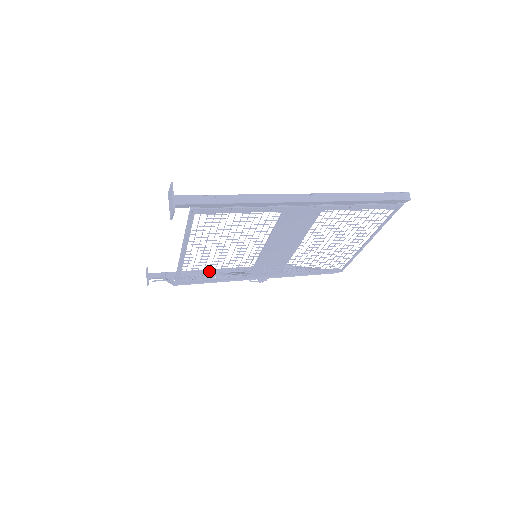
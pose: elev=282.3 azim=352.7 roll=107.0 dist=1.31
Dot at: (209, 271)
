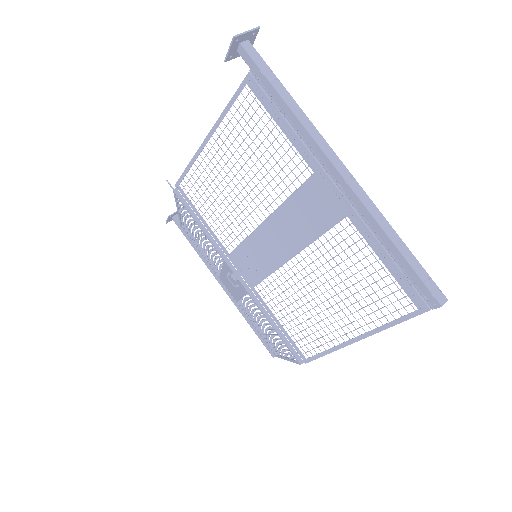
Dot at: occluded
